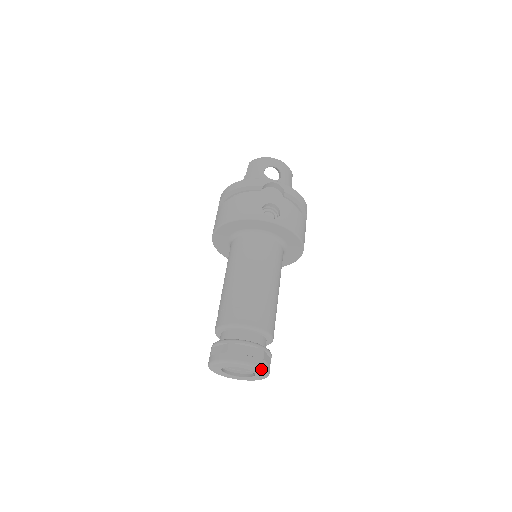
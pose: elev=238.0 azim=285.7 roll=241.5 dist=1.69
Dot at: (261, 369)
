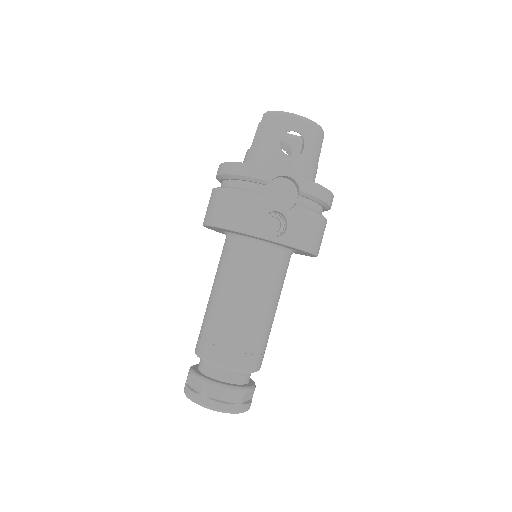
Dot at: (238, 413)
